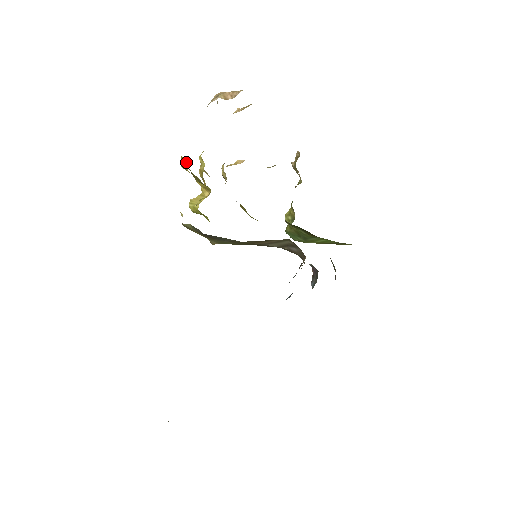
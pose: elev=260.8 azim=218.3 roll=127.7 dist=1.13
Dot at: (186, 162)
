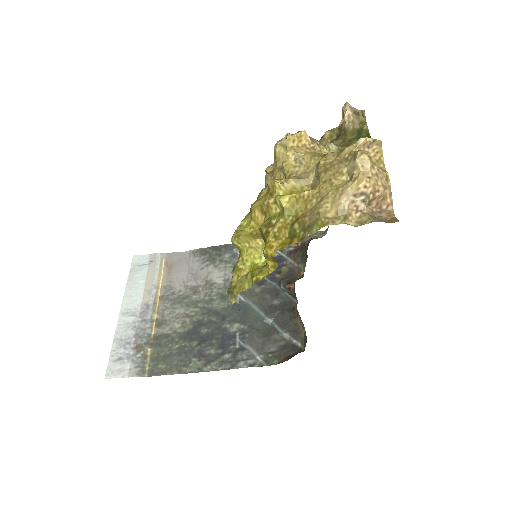
Dot at: (274, 262)
